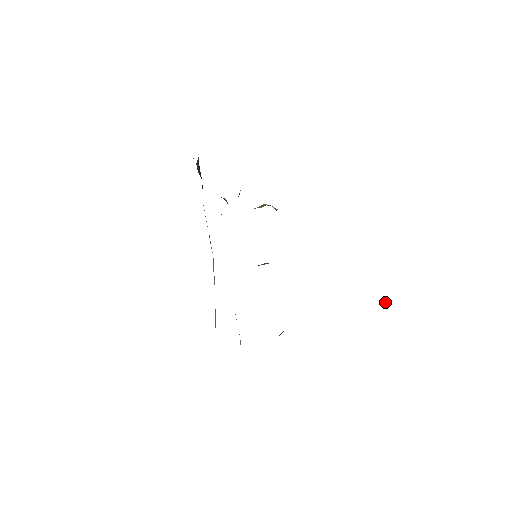
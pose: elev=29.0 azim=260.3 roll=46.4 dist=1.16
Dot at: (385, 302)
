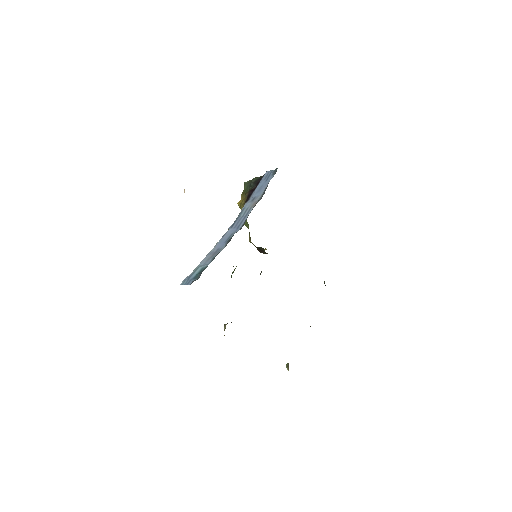
Dot at: occluded
